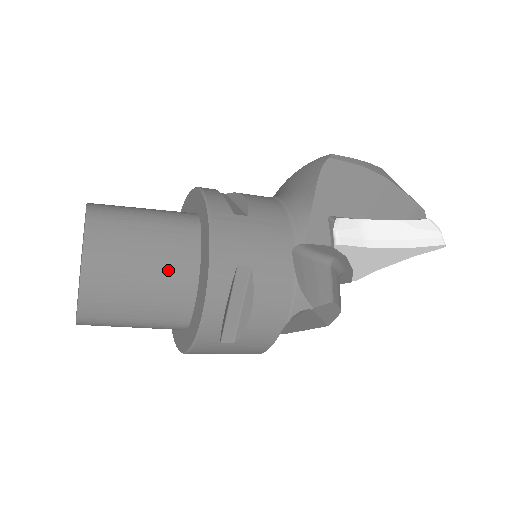
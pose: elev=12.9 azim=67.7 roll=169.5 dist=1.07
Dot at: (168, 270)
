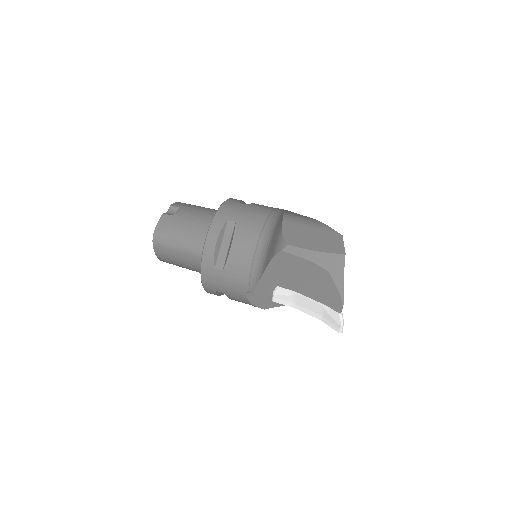
Dot at: (194, 269)
